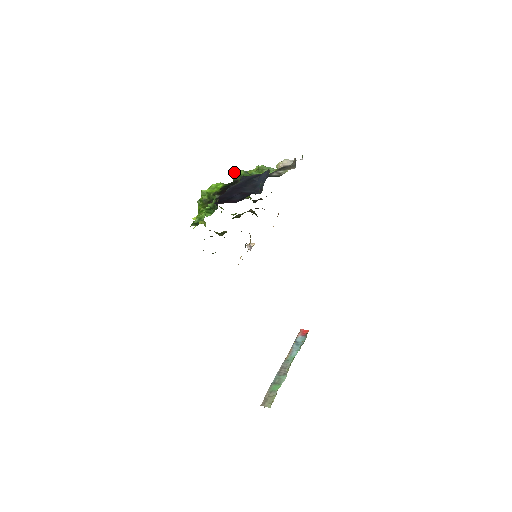
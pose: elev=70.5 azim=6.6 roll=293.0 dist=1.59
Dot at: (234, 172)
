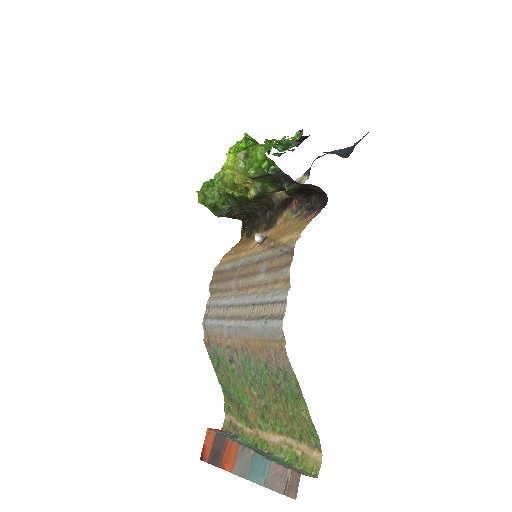
Dot at: occluded
